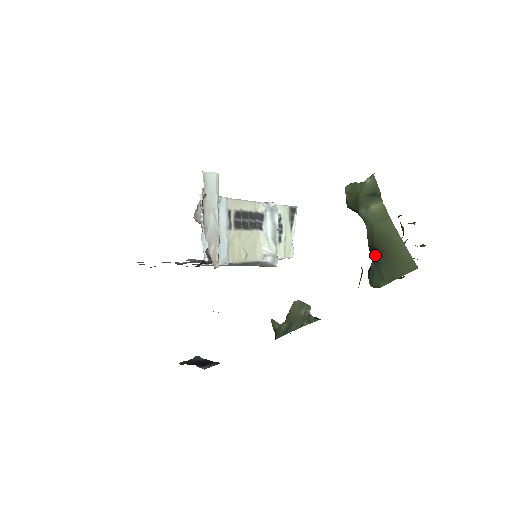
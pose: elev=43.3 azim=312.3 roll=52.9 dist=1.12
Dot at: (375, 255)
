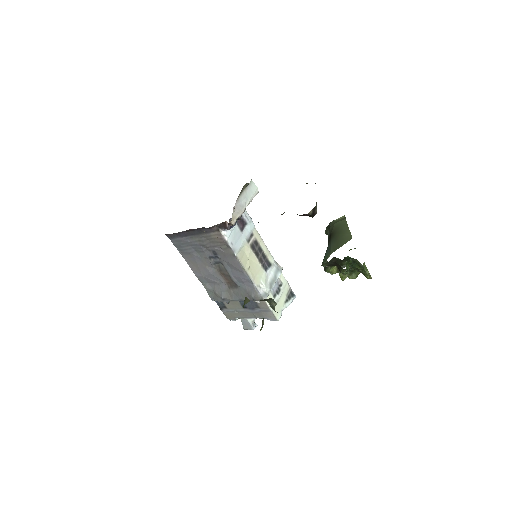
Dot at: (330, 238)
